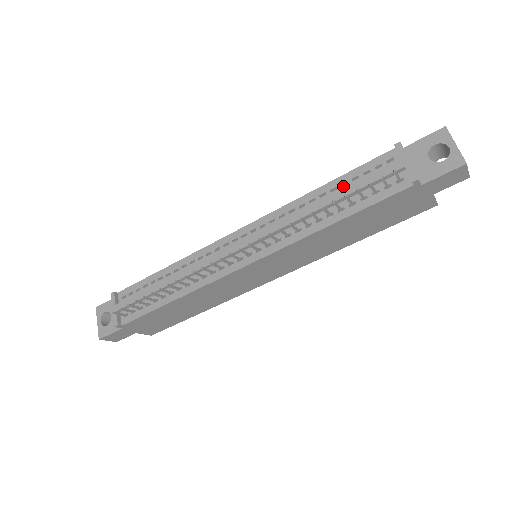
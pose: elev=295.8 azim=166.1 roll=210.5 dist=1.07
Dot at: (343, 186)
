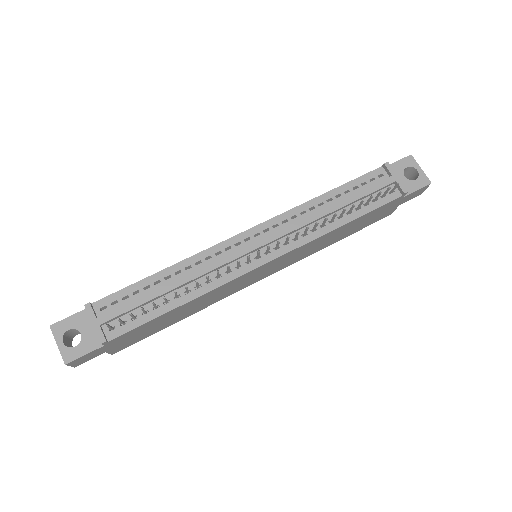
Dot at: (346, 193)
